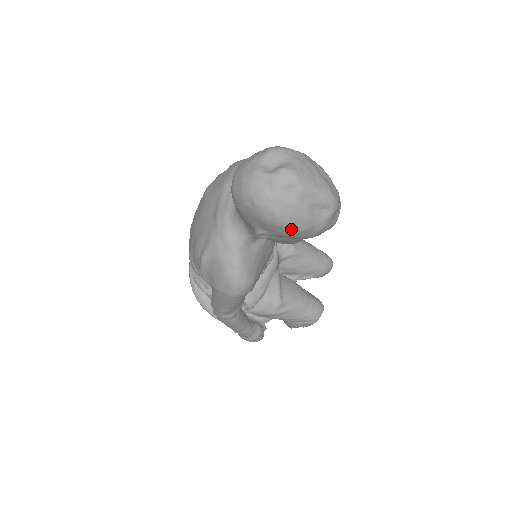
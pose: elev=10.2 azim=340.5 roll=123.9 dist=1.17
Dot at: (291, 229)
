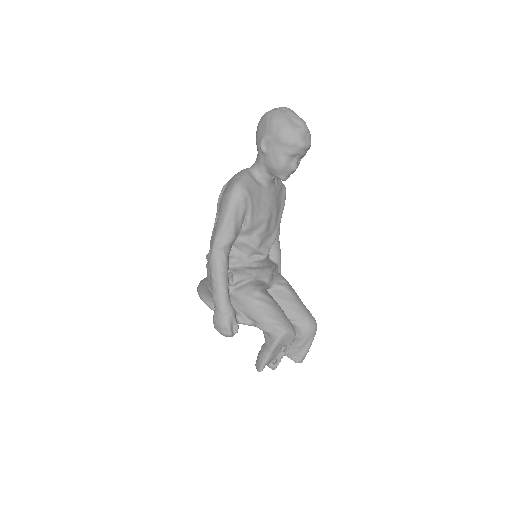
Dot at: (279, 126)
